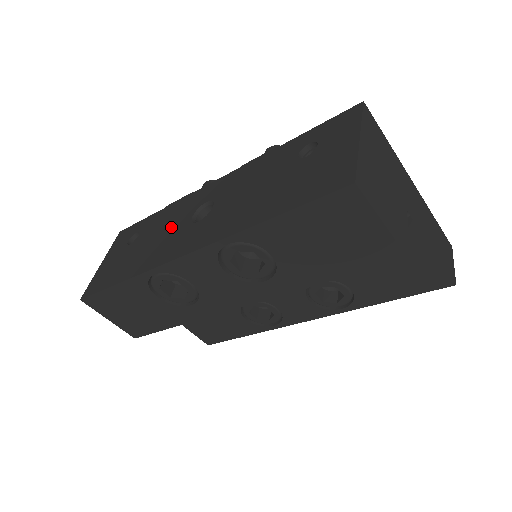
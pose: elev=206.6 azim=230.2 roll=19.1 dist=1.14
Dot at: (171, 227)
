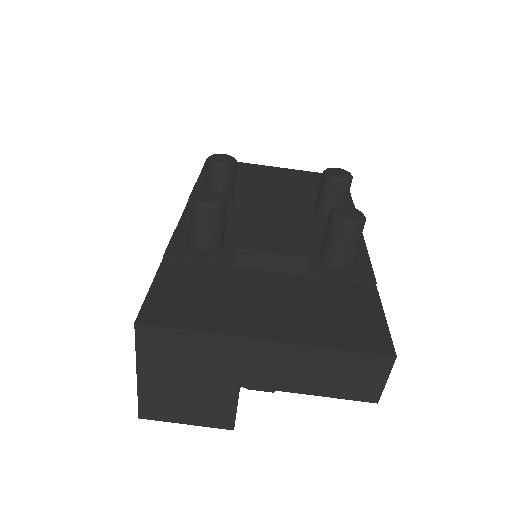
Dot at: occluded
